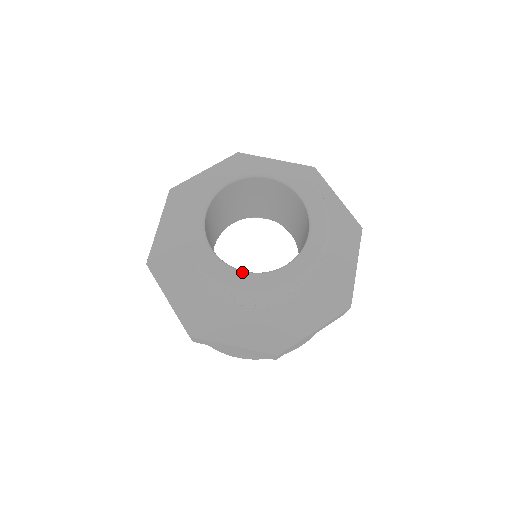
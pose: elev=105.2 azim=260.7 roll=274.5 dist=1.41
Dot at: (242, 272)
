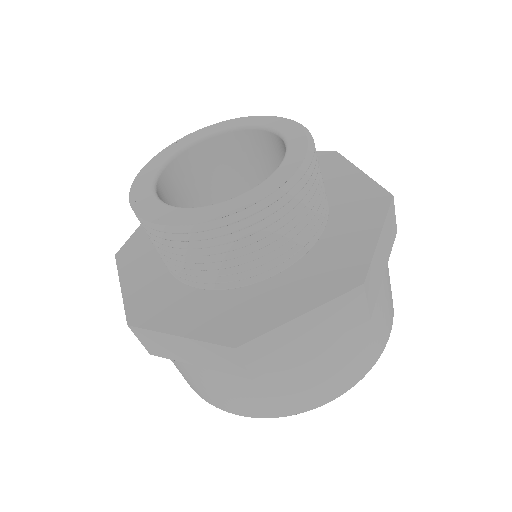
Dot at: (236, 196)
